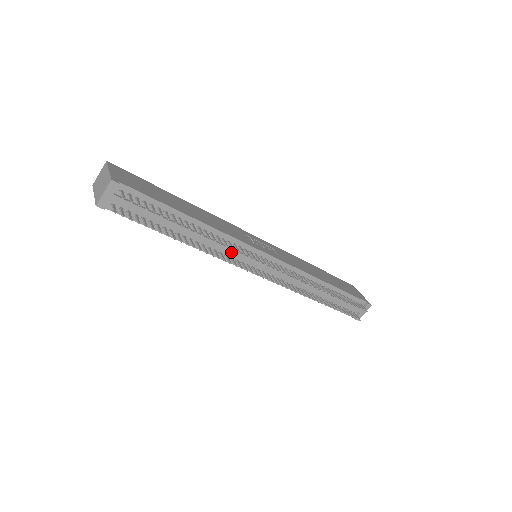
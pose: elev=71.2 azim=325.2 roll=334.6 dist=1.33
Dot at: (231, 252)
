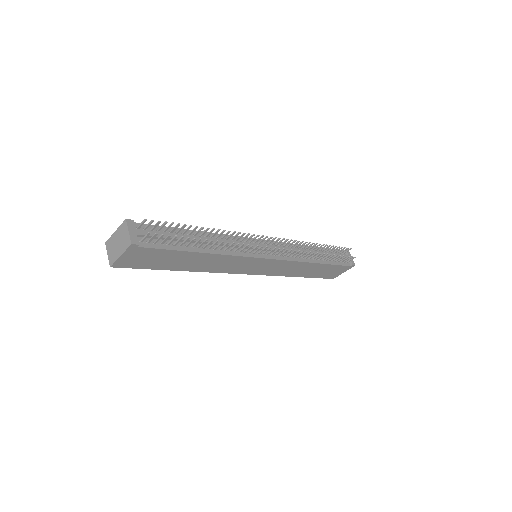
Dot at: occluded
